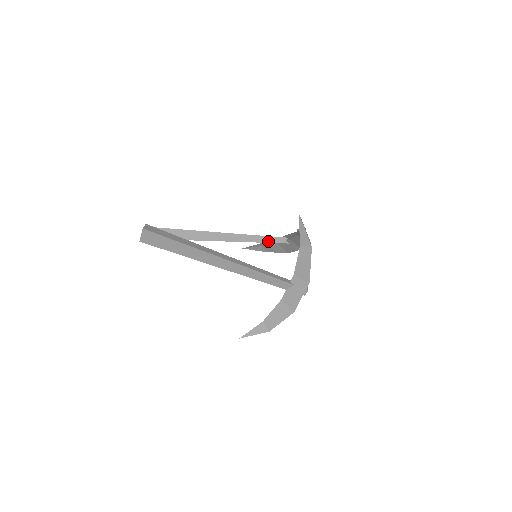
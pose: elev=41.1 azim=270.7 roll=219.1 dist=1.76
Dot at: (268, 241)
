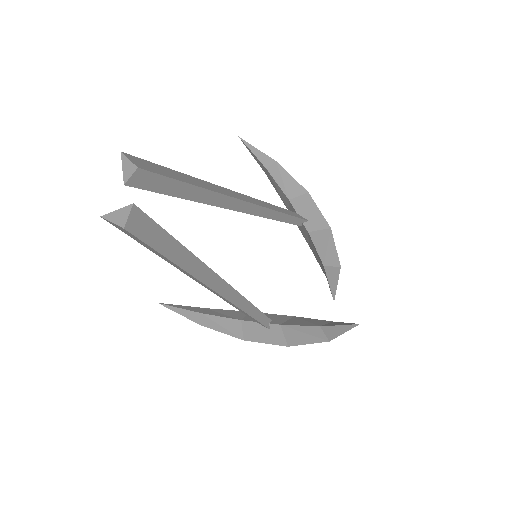
Dot at: (283, 220)
